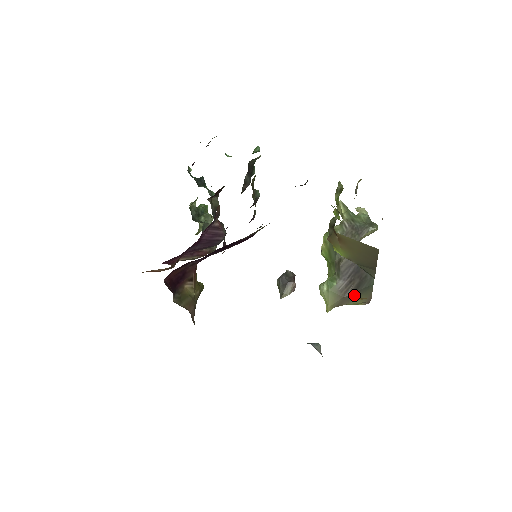
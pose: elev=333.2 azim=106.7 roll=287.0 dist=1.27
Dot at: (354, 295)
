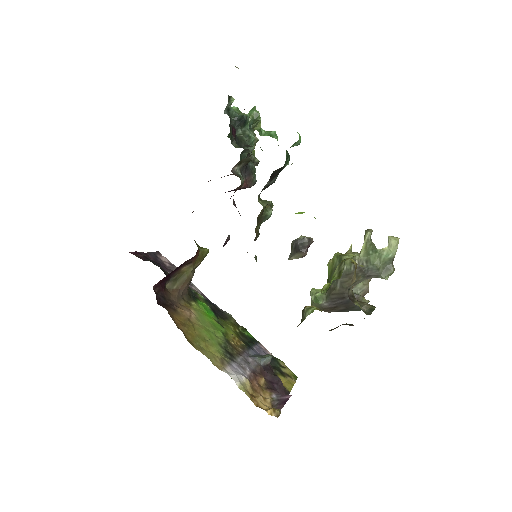
Dot at: (337, 311)
